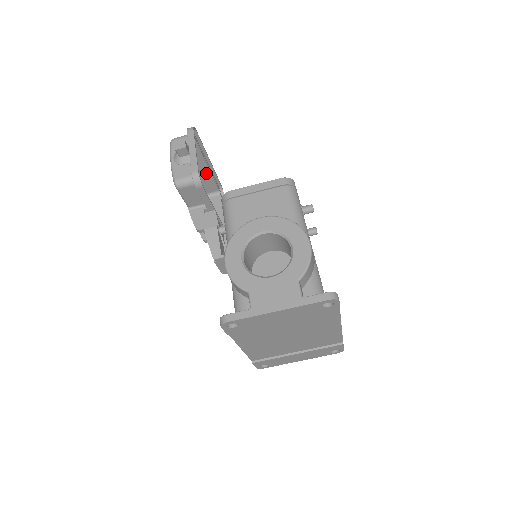
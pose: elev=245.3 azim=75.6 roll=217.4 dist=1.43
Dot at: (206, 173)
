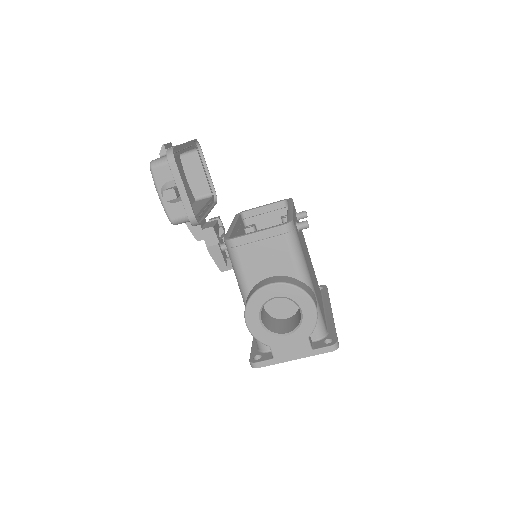
Dot at: occluded
